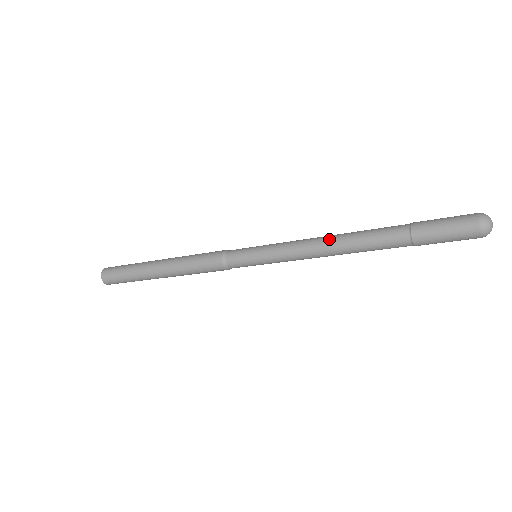
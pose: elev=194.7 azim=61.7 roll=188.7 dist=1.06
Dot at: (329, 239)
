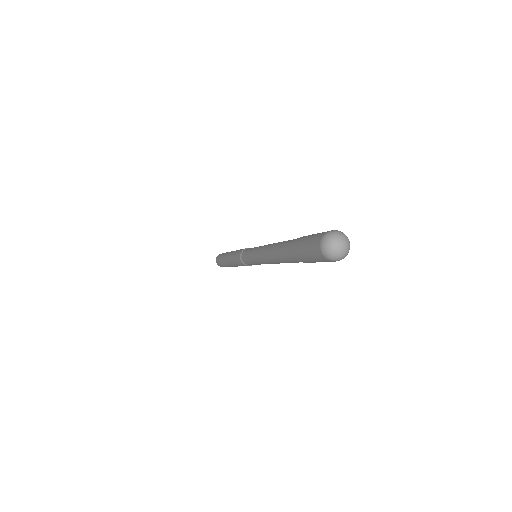
Dot at: (268, 254)
